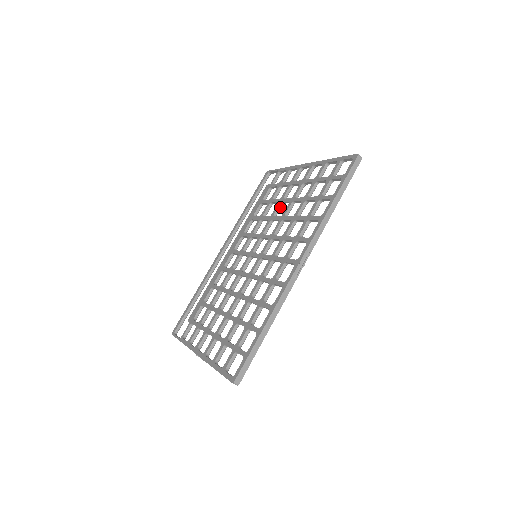
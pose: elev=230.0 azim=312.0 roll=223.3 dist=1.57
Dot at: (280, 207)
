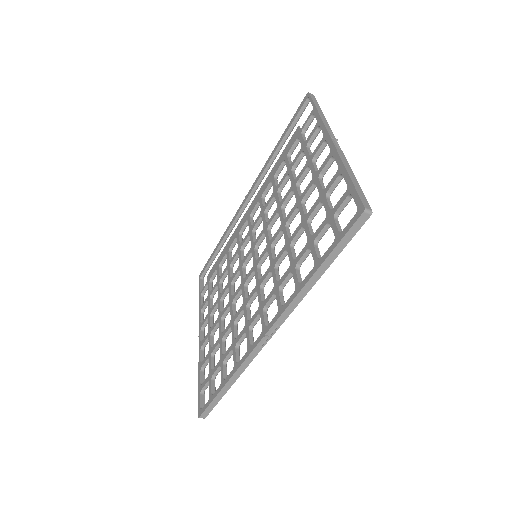
Dot at: (292, 194)
